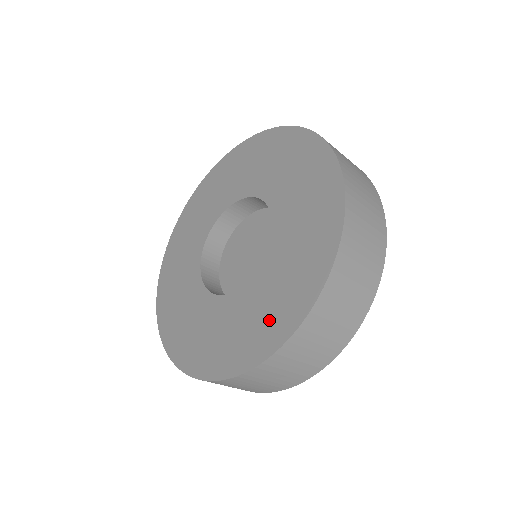
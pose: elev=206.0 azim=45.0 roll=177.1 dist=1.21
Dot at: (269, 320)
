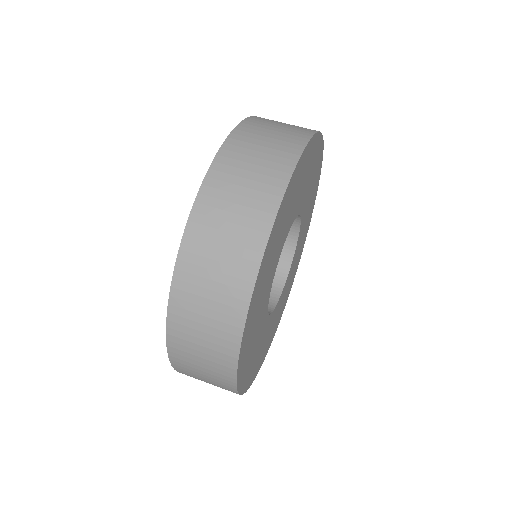
Dot at: occluded
